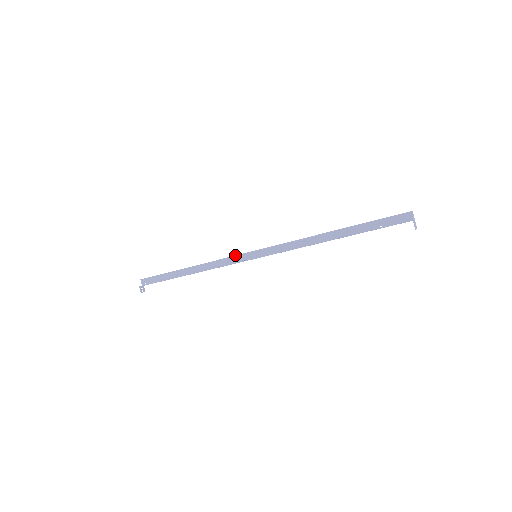
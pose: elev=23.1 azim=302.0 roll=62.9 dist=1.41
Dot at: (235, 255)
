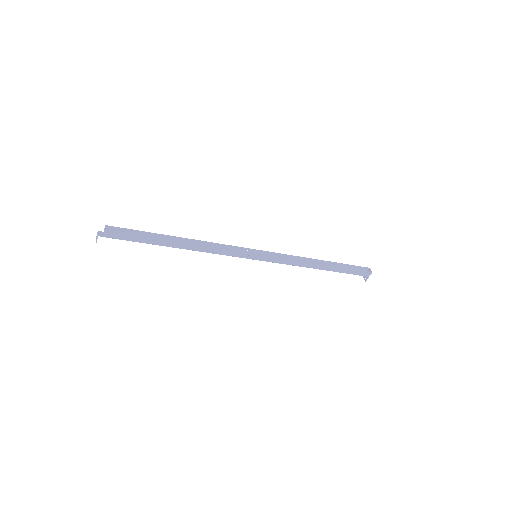
Dot at: occluded
